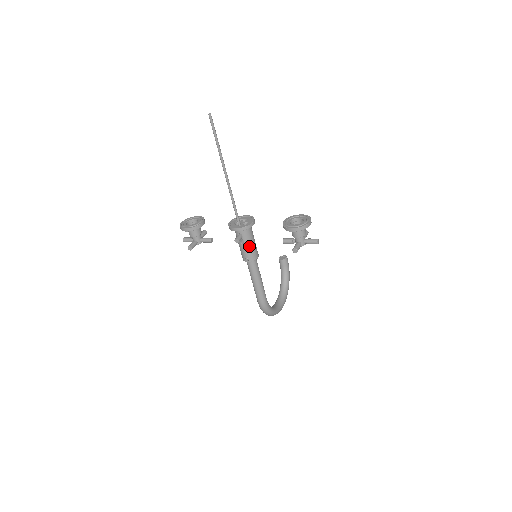
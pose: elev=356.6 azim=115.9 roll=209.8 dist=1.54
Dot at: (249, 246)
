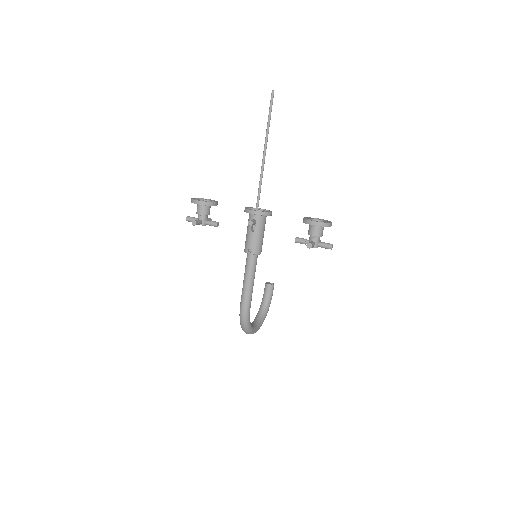
Dot at: (258, 236)
